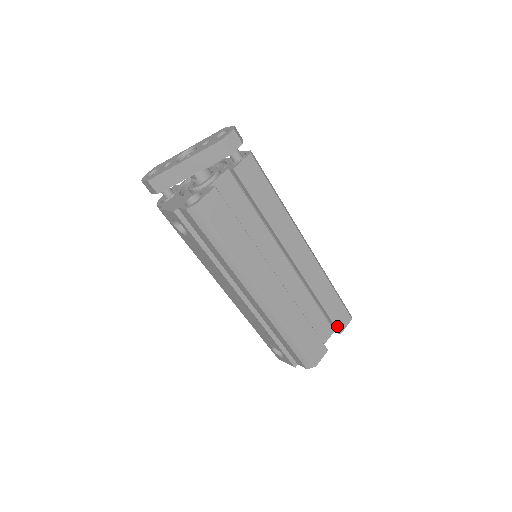
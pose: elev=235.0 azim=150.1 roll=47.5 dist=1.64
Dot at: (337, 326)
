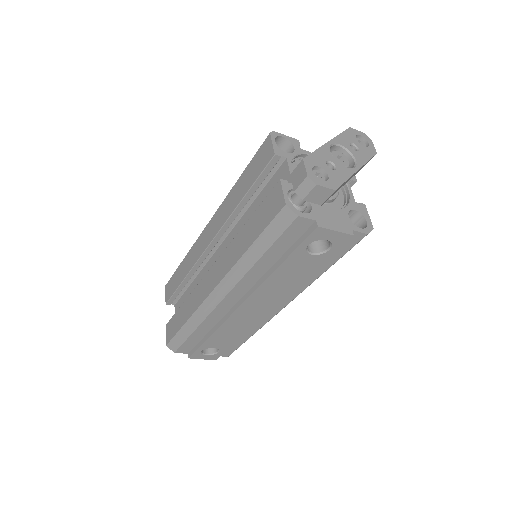
Dot at: occluded
